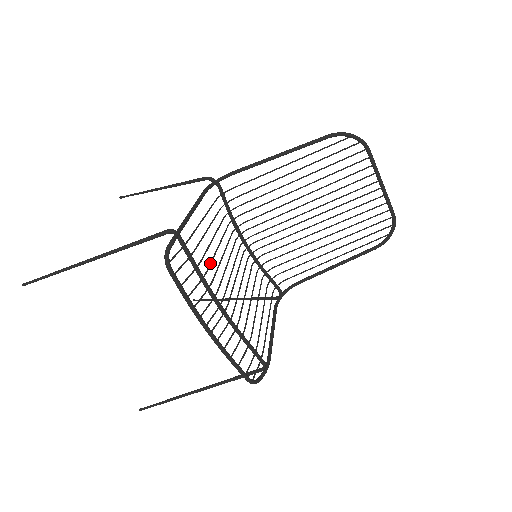
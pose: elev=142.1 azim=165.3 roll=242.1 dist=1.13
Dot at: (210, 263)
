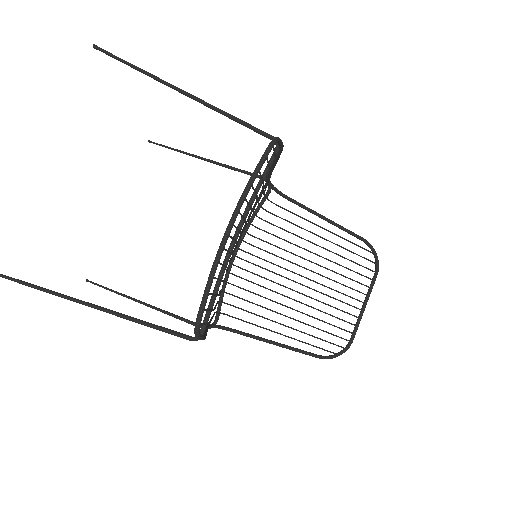
Dot at: (256, 202)
